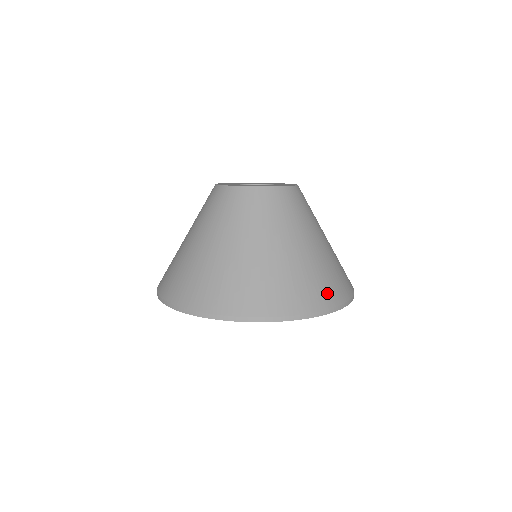
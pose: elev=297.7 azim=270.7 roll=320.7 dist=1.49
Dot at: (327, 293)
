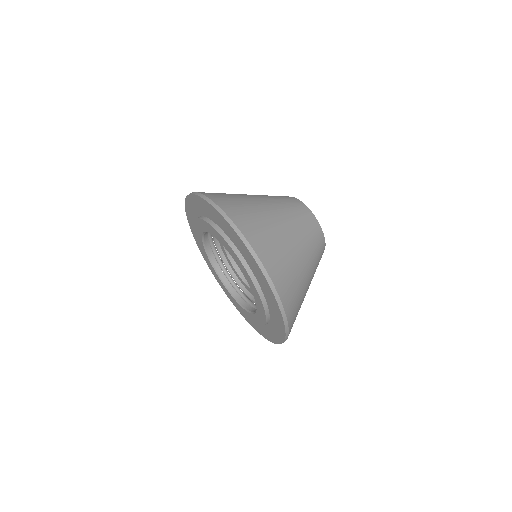
Dot at: (256, 237)
